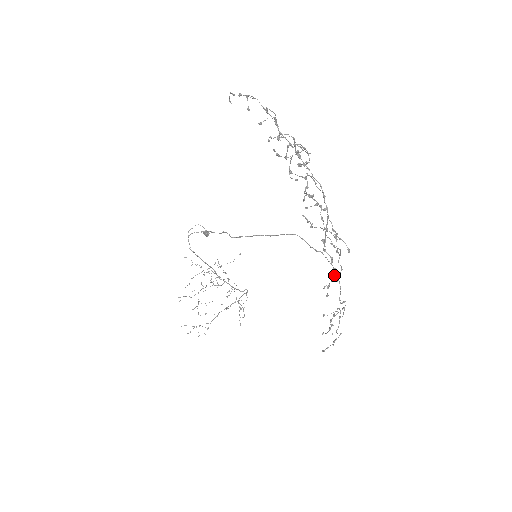
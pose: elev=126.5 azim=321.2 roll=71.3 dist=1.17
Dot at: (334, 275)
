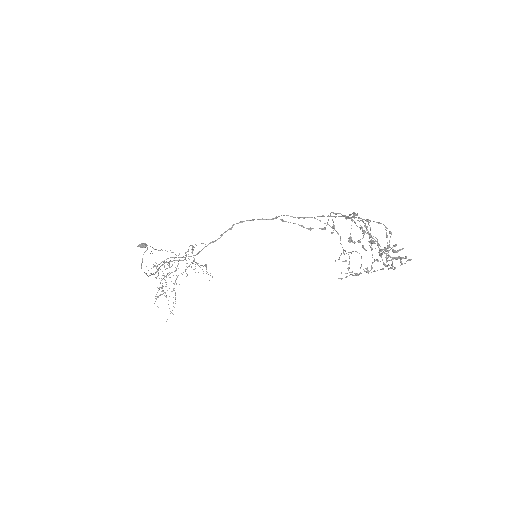
Dot at: occluded
